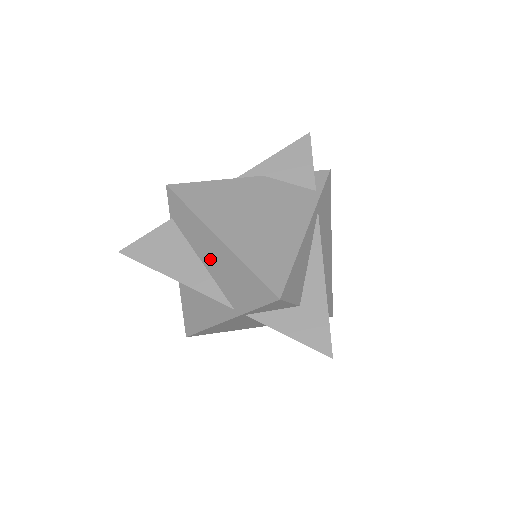
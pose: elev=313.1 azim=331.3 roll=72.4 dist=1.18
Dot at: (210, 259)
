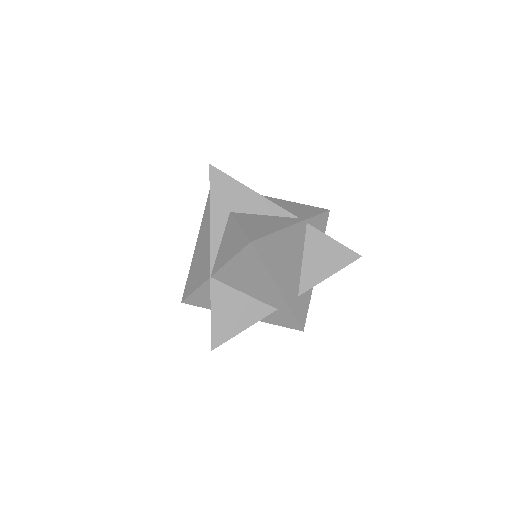
Dot at: occluded
